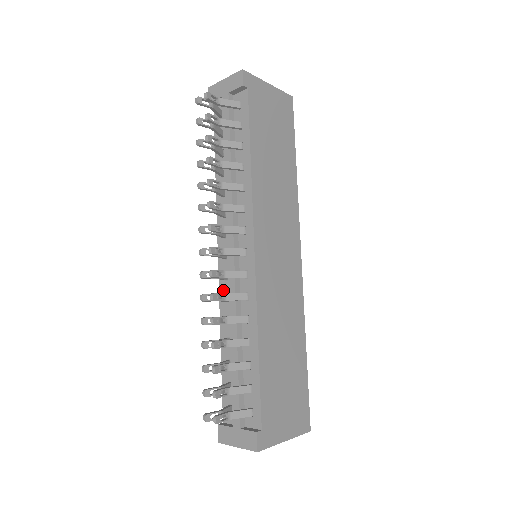
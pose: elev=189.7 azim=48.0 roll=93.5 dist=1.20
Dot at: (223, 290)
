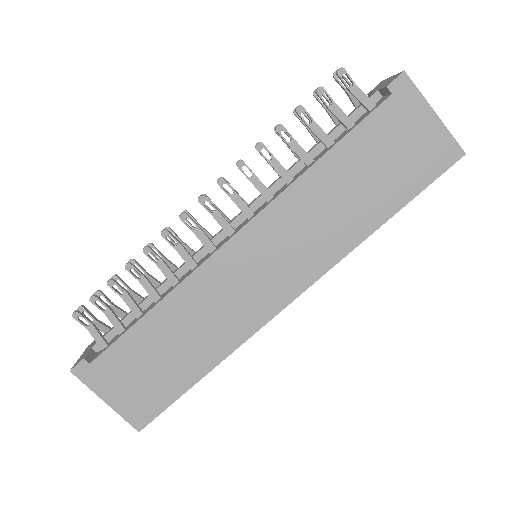
Dot at: occluded
